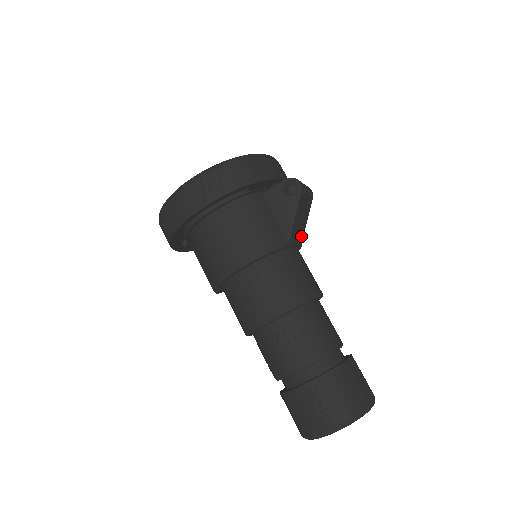
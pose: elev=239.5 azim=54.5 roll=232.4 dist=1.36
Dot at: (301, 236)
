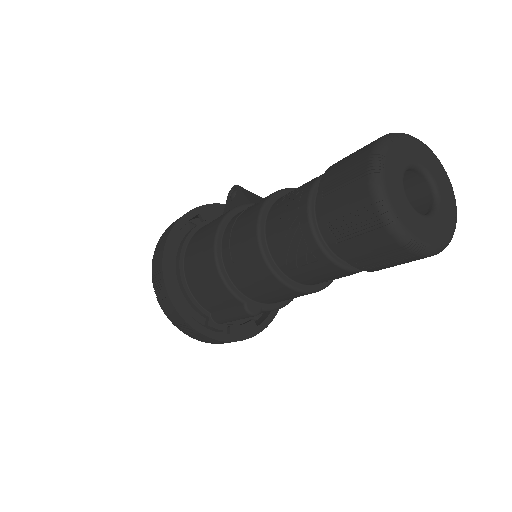
Dot at: occluded
